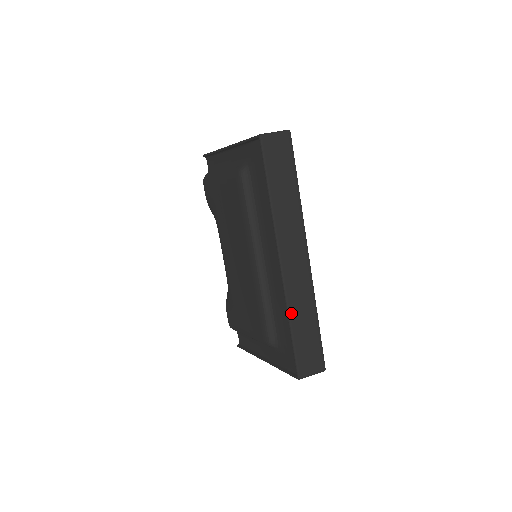
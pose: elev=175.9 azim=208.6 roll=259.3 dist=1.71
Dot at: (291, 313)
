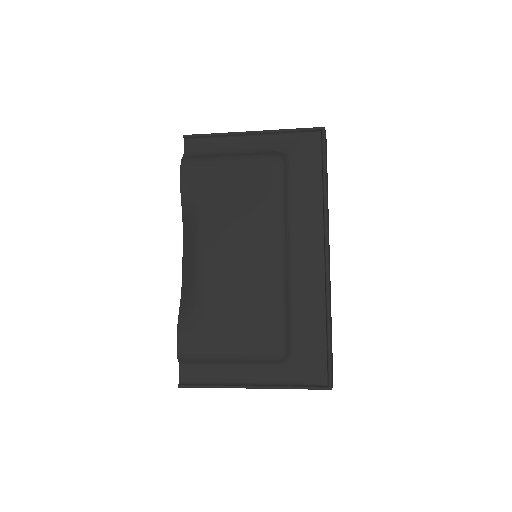
Dot at: (330, 309)
